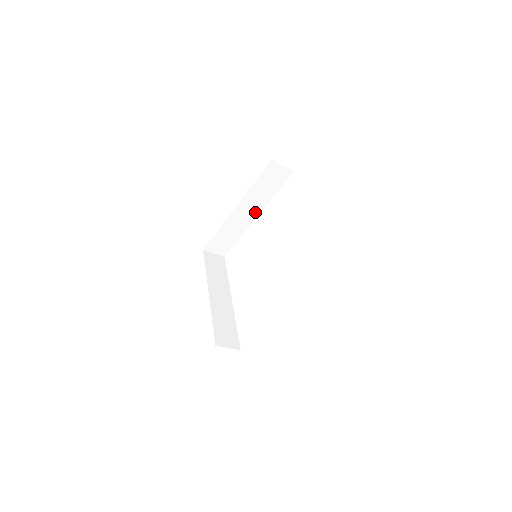
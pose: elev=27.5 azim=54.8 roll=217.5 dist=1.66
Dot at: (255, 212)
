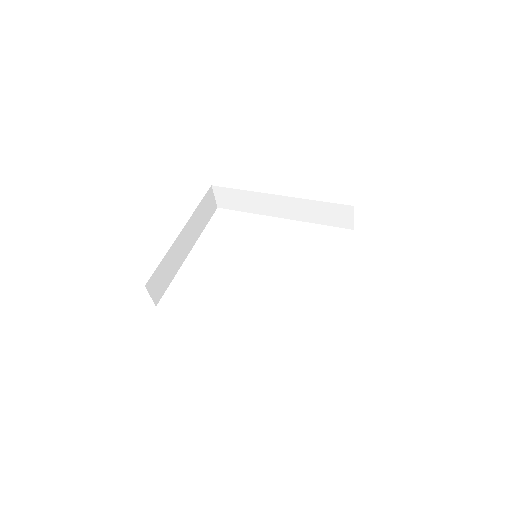
Dot at: (286, 214)
